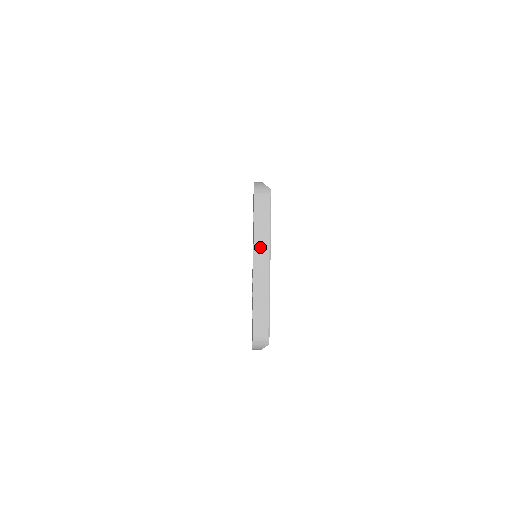
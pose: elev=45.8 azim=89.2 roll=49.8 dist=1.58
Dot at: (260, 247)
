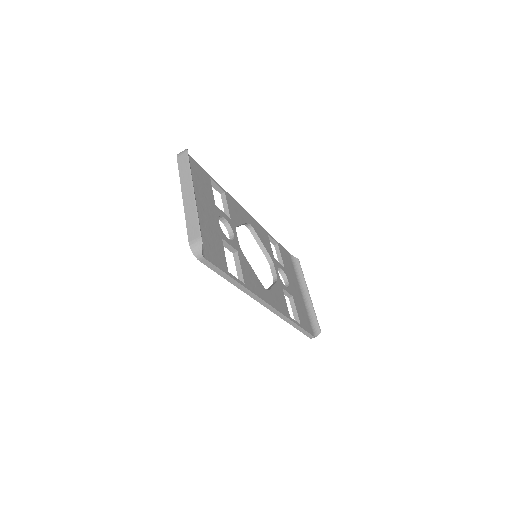
Dot at: (185, 182)
